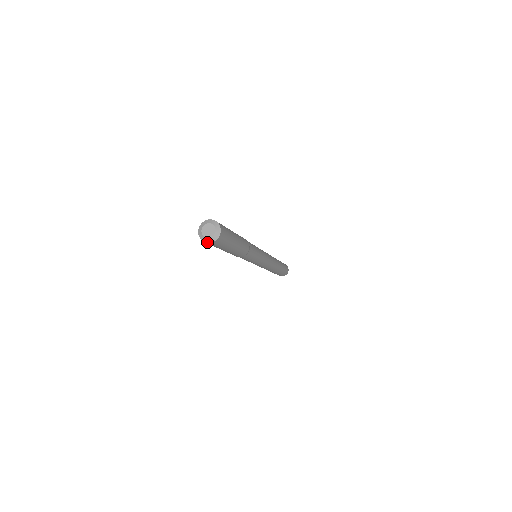
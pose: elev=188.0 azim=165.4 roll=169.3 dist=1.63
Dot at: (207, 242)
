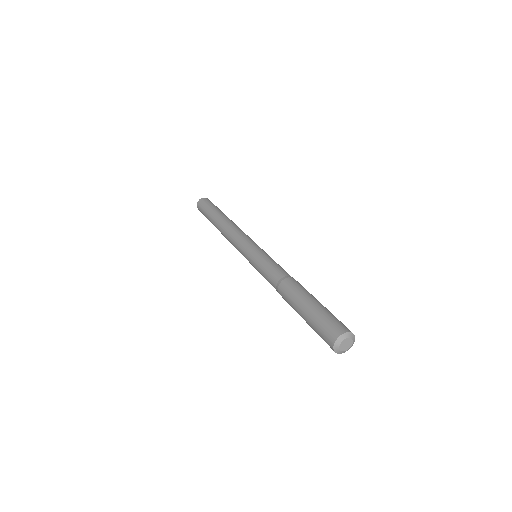
Dot at: occluded
